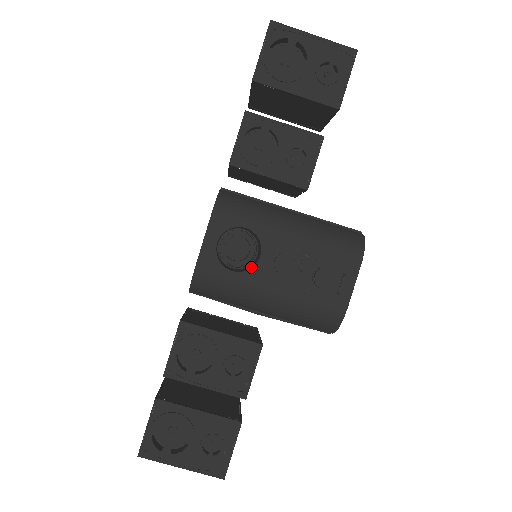
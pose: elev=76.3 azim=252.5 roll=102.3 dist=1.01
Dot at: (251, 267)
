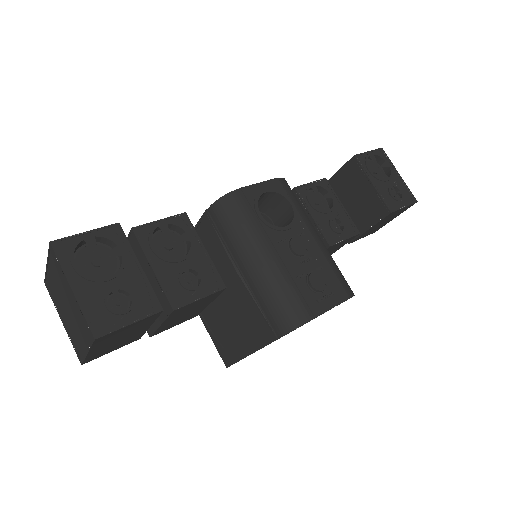
Dot at: (273, 227)
